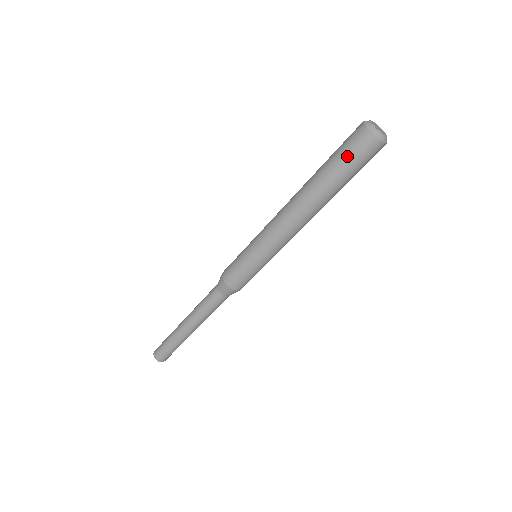
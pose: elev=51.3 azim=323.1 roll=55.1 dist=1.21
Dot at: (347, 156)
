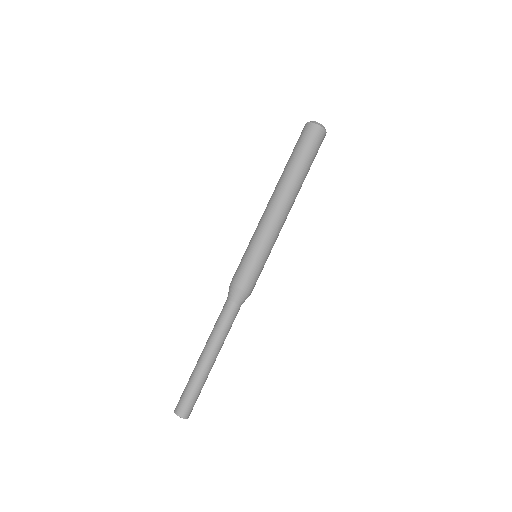
Dot at: (300, 143)
